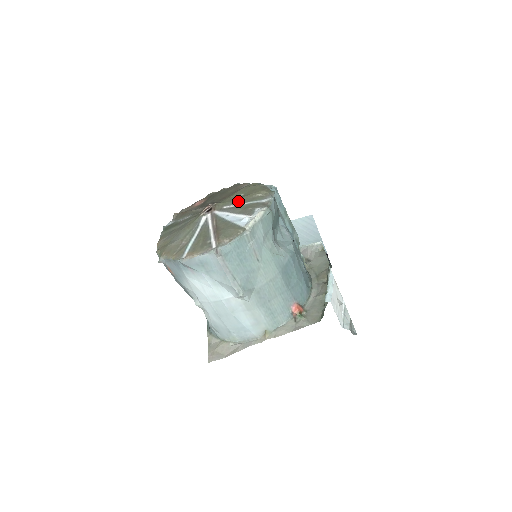
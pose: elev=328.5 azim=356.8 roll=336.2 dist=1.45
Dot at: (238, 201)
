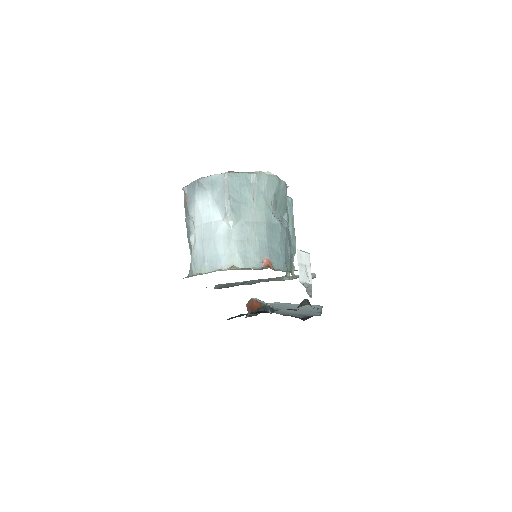
Dot at: occluded
